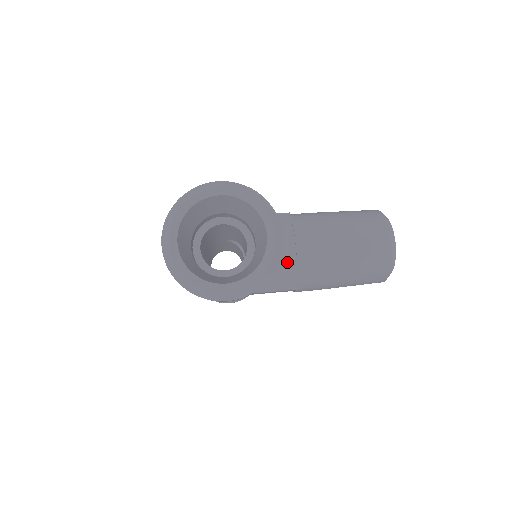
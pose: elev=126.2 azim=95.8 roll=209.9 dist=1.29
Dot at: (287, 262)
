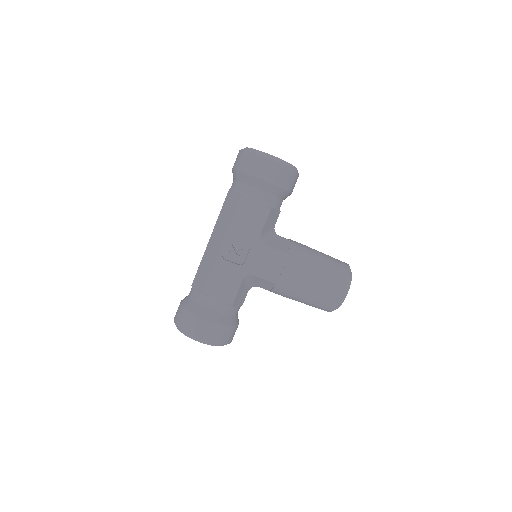
Dot at: occluded
